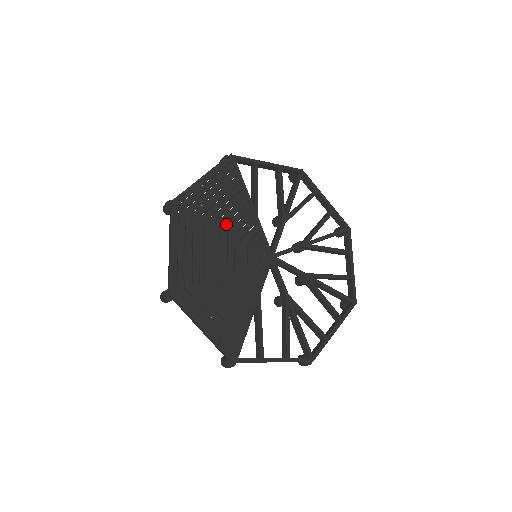
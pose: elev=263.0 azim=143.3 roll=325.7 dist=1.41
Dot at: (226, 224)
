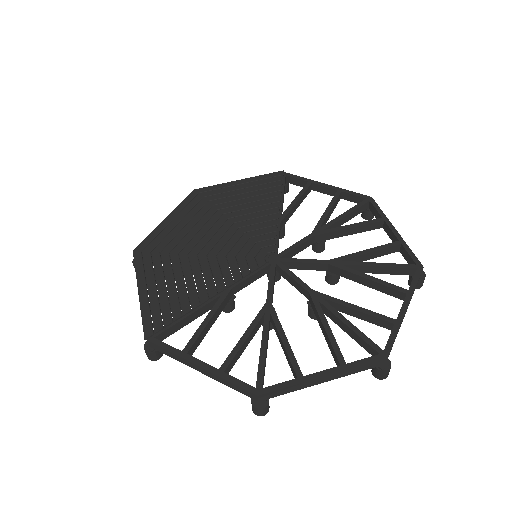
Dot at: (236, 217)
